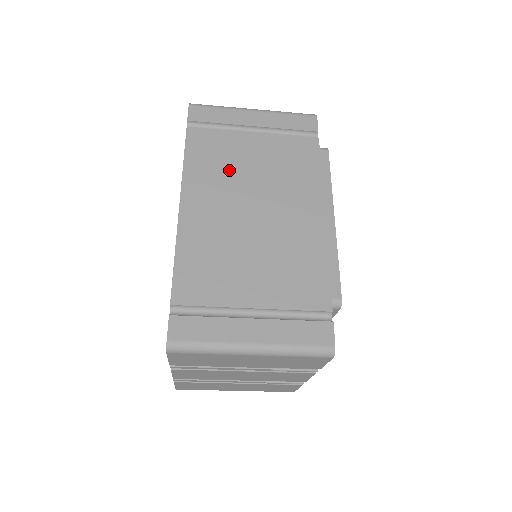
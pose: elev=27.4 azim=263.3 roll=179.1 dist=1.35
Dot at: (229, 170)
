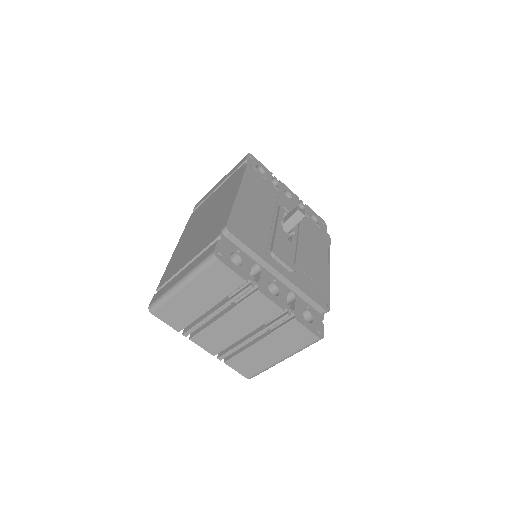
Dot at: (200, 215)
